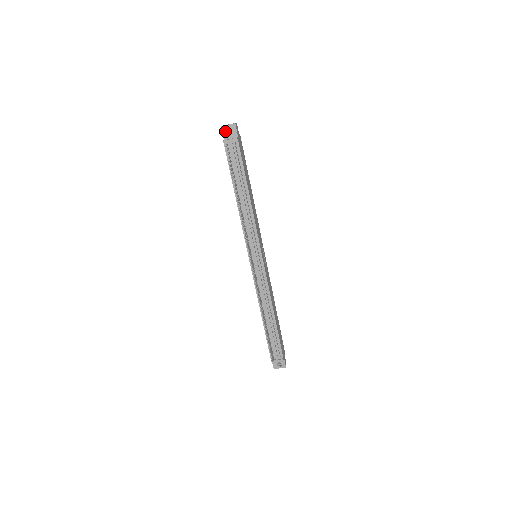
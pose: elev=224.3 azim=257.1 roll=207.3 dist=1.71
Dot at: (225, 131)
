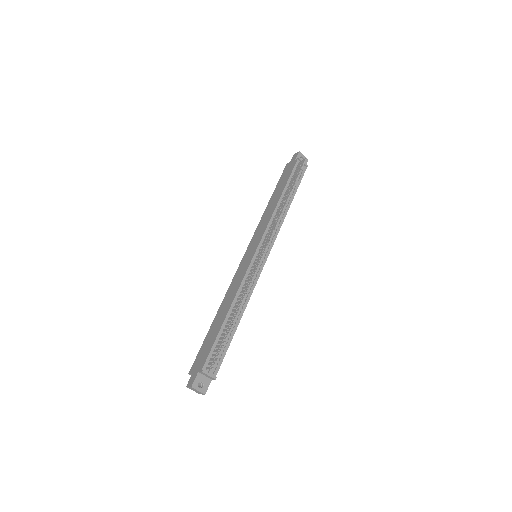
Dot at: (300, 156)
